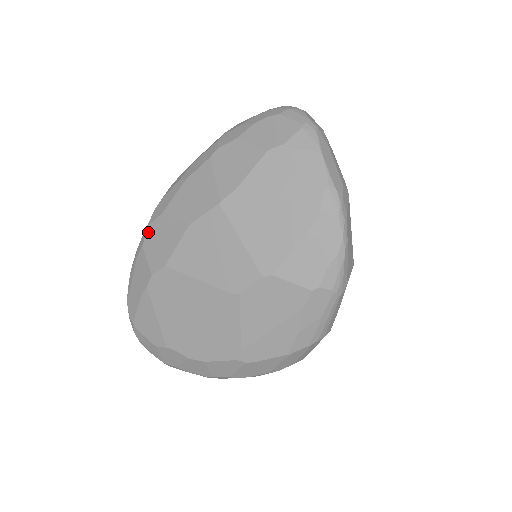
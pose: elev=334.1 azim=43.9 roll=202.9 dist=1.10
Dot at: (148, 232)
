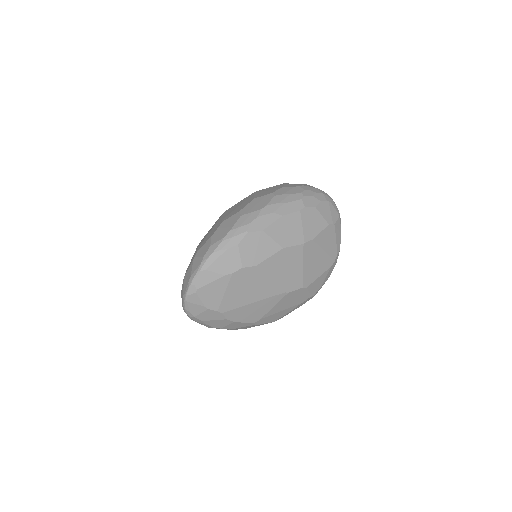
Dot at: (246, 237)
